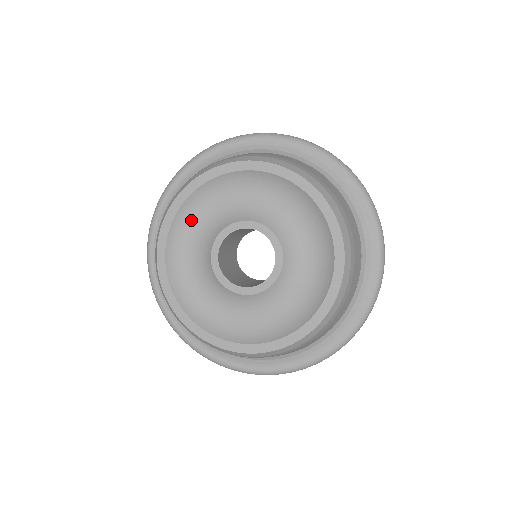
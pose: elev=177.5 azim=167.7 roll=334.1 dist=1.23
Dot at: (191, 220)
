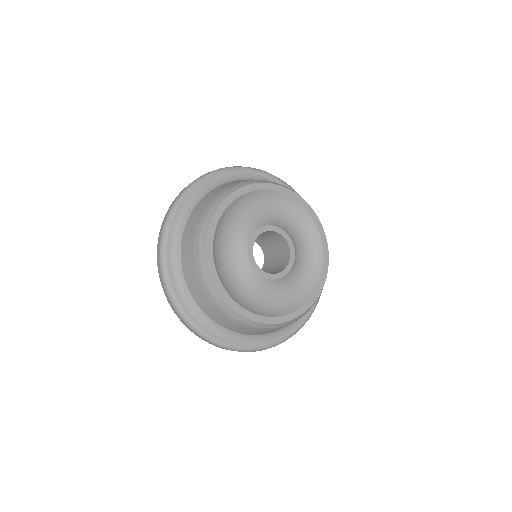
Dot at: (231, 218)
